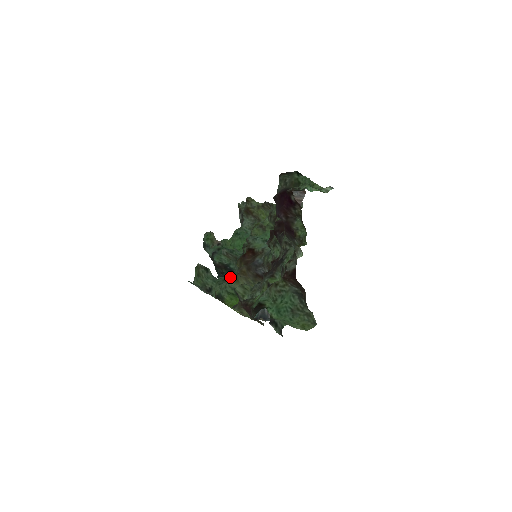
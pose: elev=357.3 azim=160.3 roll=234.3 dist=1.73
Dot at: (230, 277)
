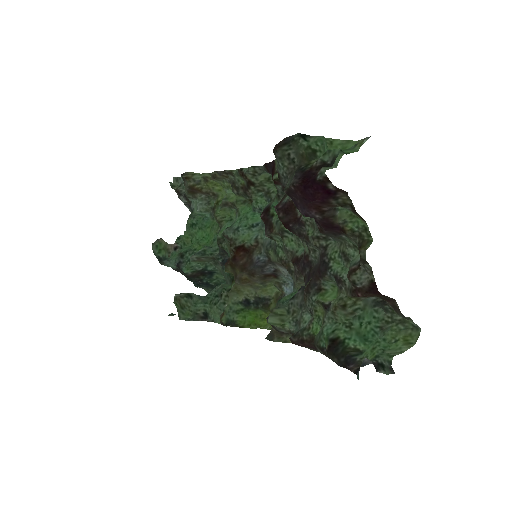
Dot at: (224, 289)
